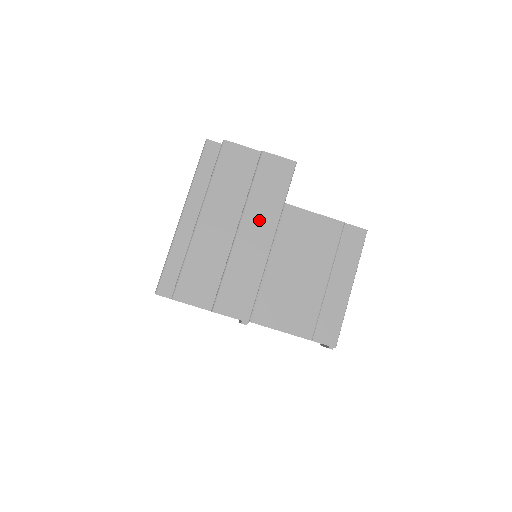
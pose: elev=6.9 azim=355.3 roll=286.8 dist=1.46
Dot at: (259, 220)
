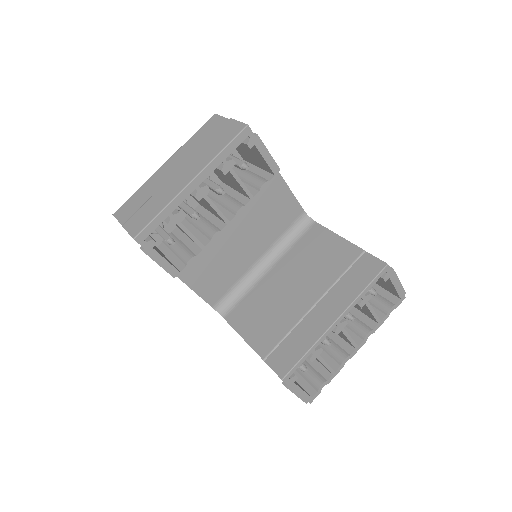
Dot at: (193, 165)
